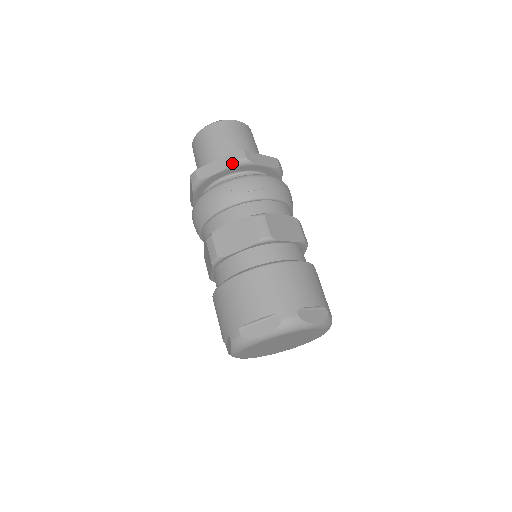
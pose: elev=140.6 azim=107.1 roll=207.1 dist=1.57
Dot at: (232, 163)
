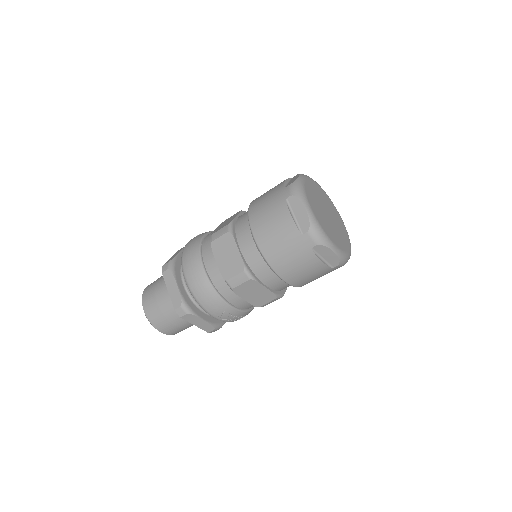
Dot at: occluded
